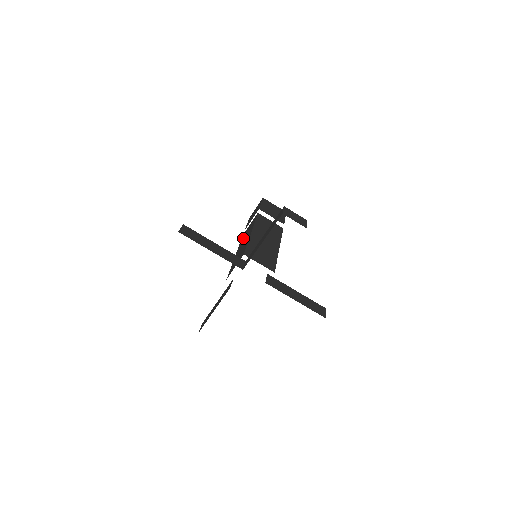
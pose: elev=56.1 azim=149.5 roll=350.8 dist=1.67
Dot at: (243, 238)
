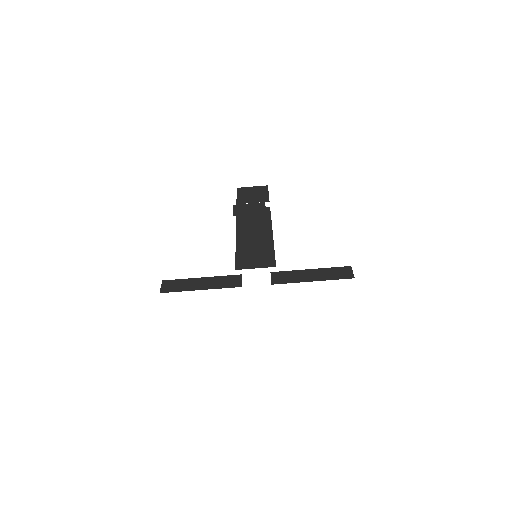
Dot at: (246, 221)
